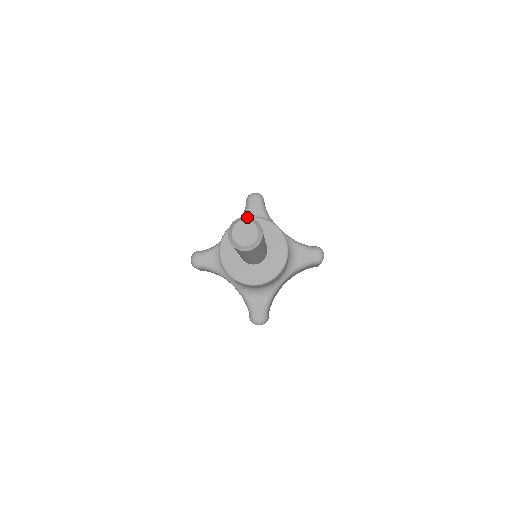
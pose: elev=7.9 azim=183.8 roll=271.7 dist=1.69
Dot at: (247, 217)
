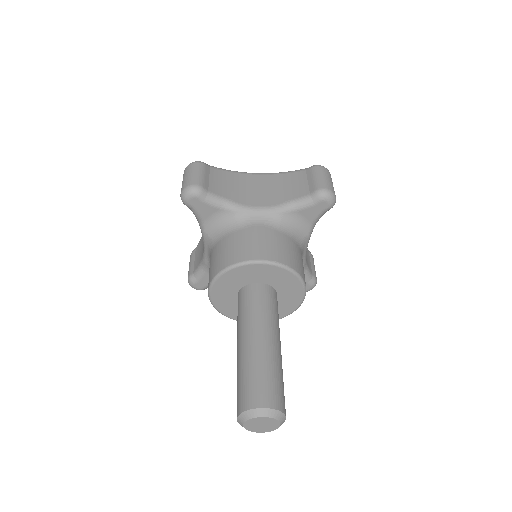
Dot at: (282, 414)
